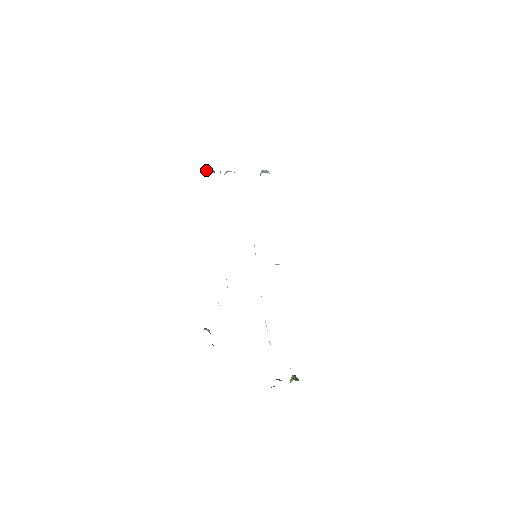
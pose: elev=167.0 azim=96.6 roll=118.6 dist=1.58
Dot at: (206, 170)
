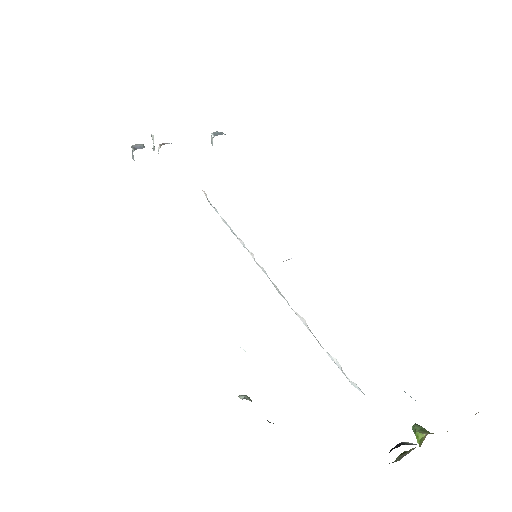
Dot at: (132, 146)
